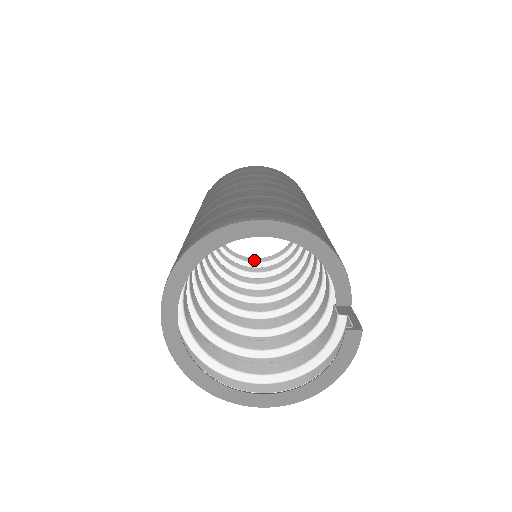
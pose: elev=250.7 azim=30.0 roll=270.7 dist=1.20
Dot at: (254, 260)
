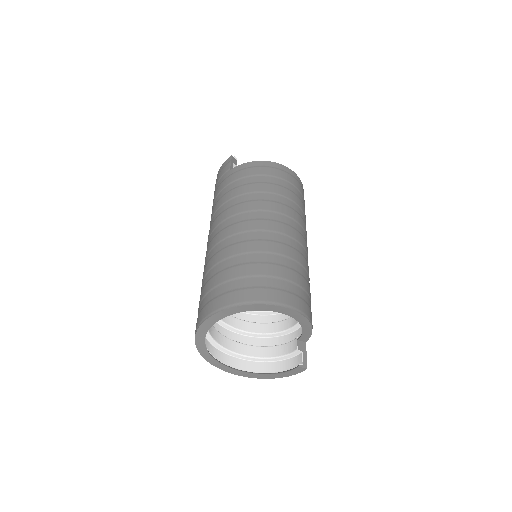
Dot at: occluded
